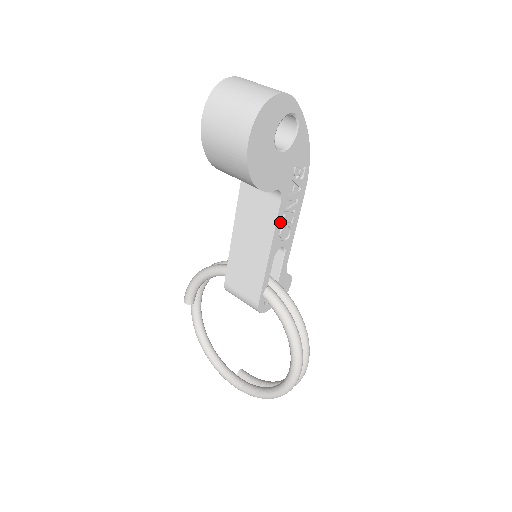
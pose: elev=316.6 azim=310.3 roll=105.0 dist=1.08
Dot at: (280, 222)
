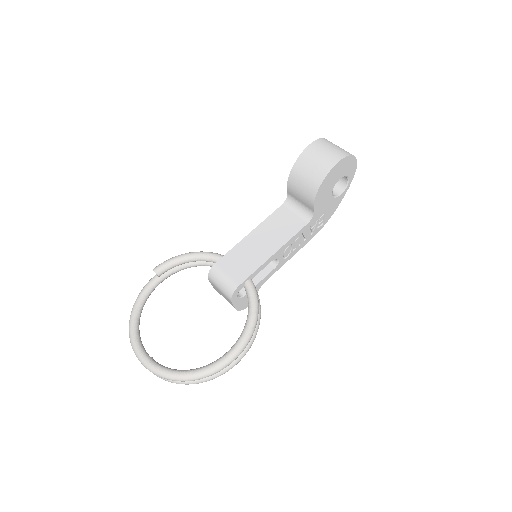
Dot at: (295, 238)
